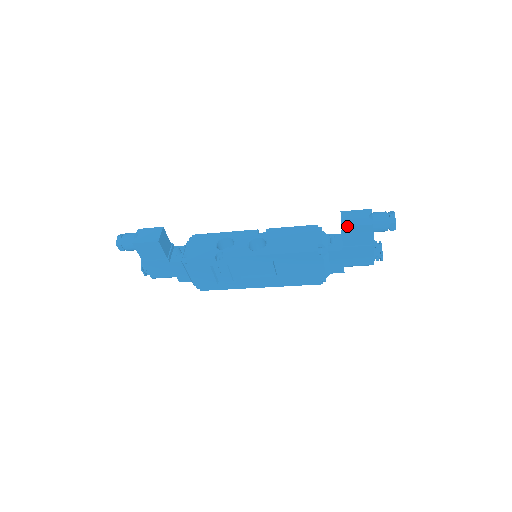
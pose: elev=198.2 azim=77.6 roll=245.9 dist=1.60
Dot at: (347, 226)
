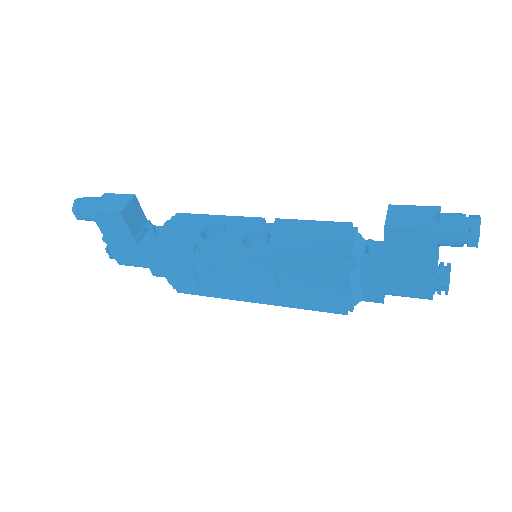
Dot at: (393, 228)
